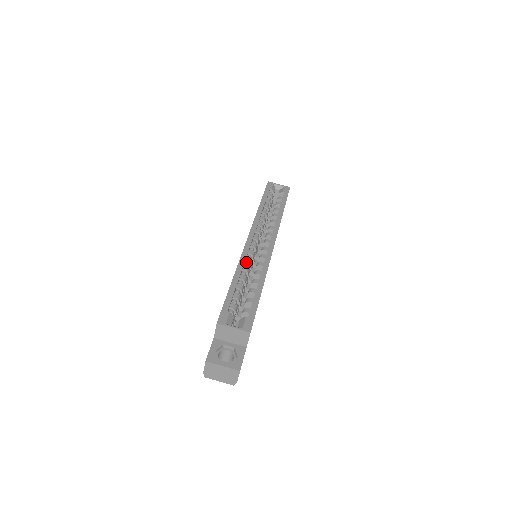
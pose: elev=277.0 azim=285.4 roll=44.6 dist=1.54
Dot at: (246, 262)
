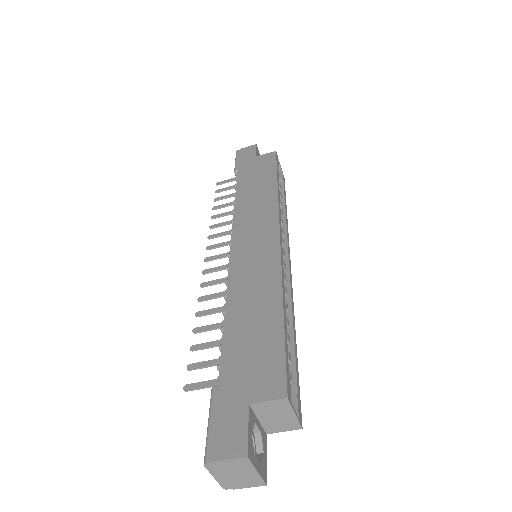
Dot at: occluded
